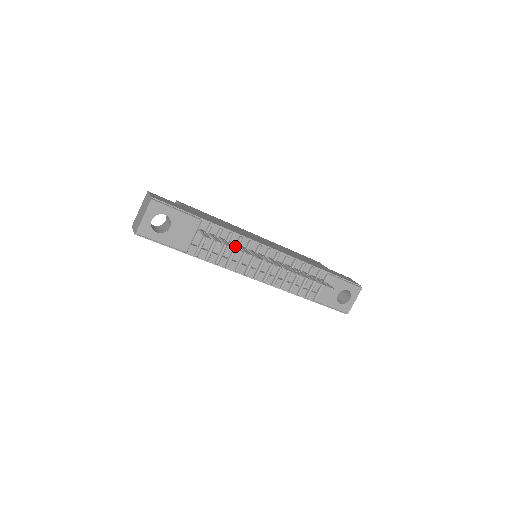
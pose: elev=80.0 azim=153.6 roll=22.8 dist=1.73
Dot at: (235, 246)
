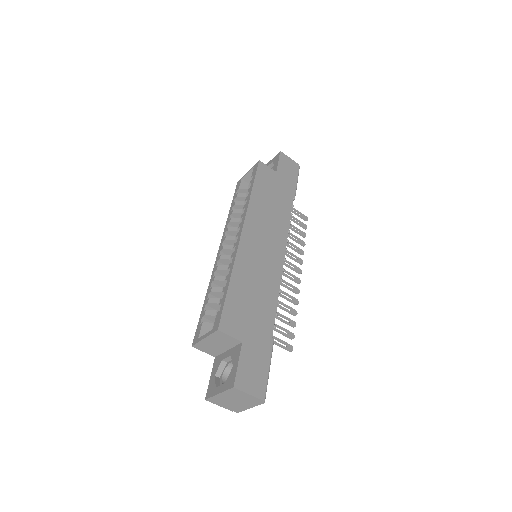
Dot at: (286, 310)
